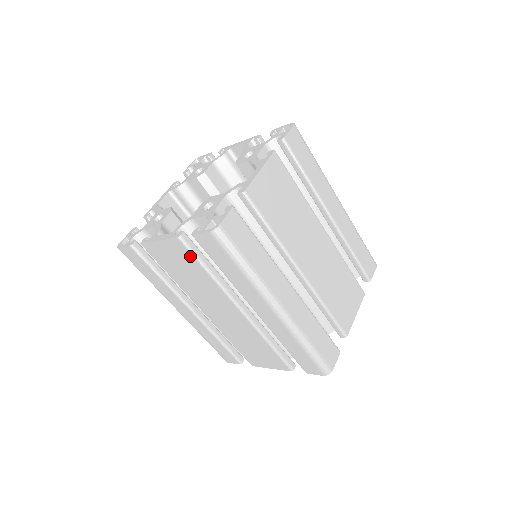
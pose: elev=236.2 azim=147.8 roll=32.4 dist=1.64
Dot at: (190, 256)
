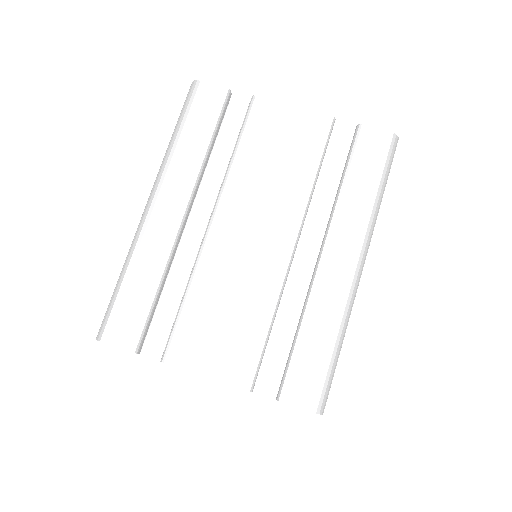
Dot at: (319, 143)
